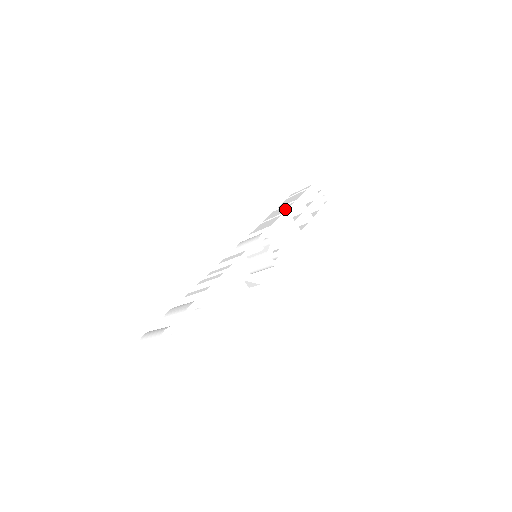
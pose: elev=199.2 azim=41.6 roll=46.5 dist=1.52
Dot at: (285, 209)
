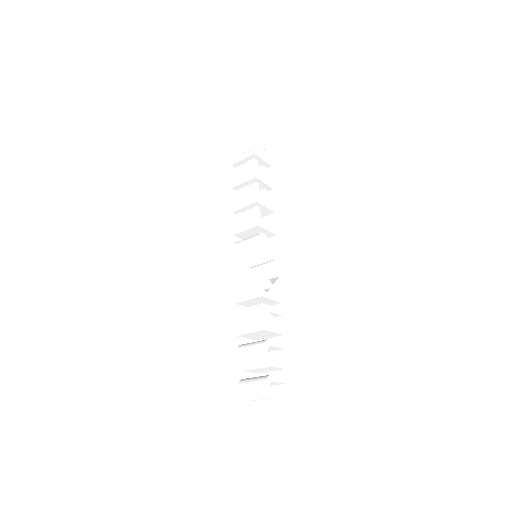
Dot at: (252, 196)
